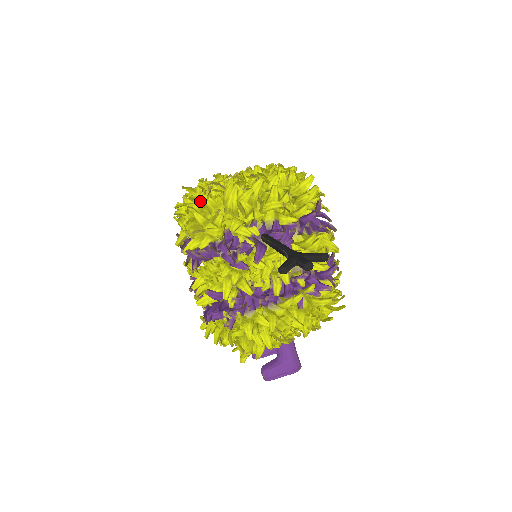
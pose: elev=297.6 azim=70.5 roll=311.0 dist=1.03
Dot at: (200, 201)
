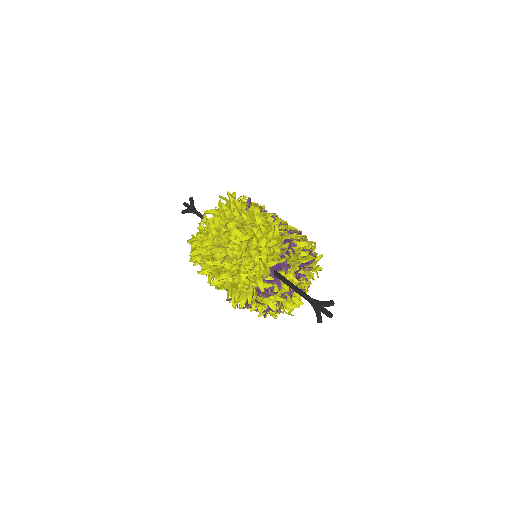
Dot at: (227, 279)
